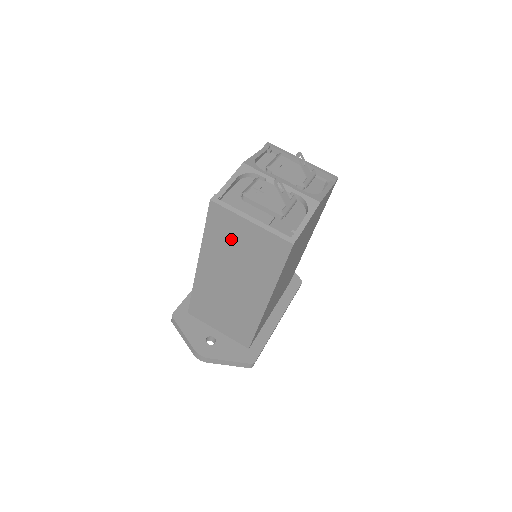
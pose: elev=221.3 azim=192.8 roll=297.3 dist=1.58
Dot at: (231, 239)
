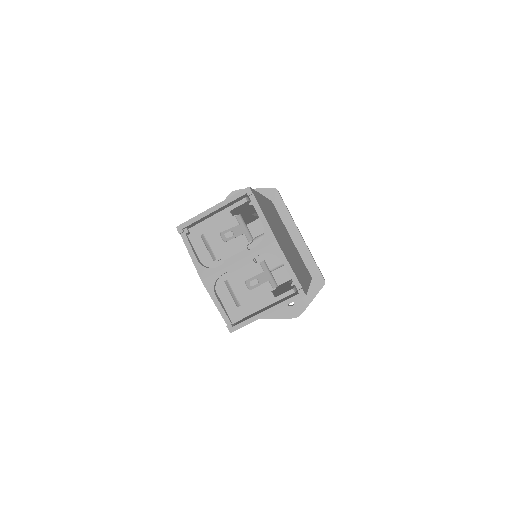
Dot at: occluded
